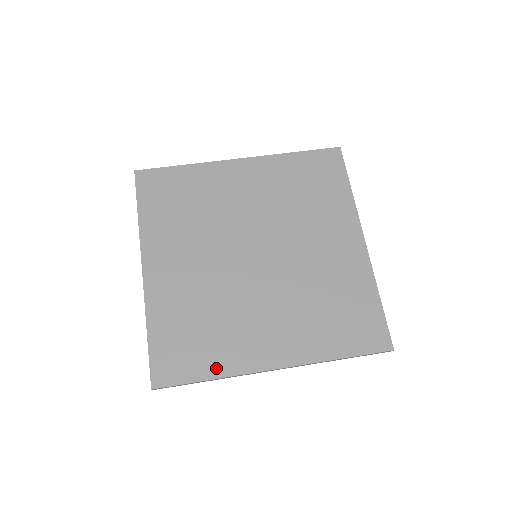
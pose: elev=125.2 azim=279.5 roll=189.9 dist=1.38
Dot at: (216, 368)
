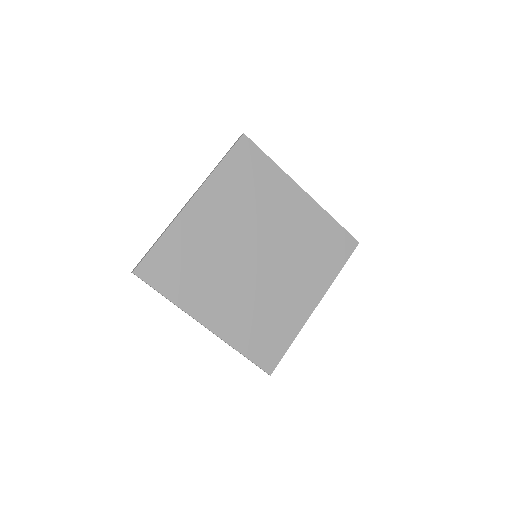
Dot at: (290, 335)
